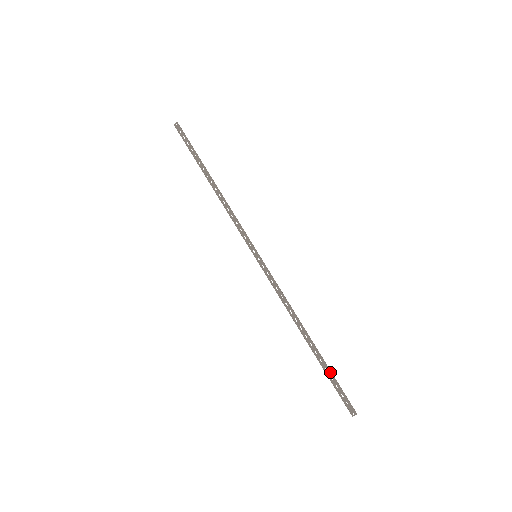
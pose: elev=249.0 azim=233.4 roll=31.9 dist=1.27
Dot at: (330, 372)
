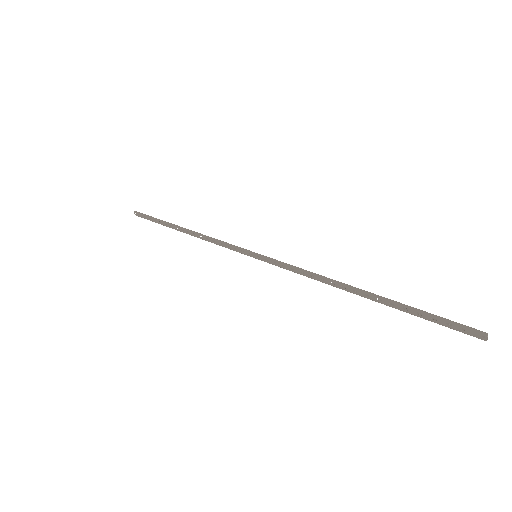
Dot at: (411, 309)
